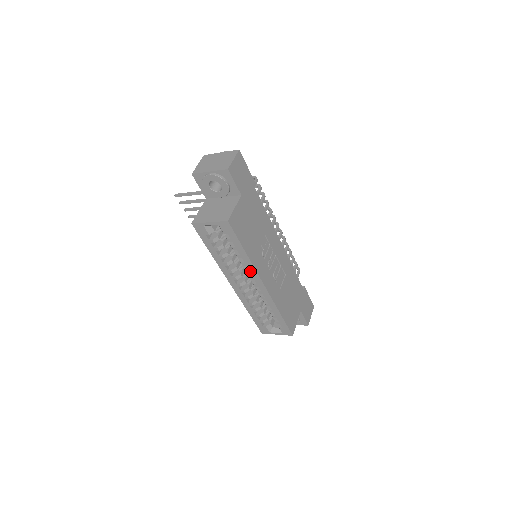
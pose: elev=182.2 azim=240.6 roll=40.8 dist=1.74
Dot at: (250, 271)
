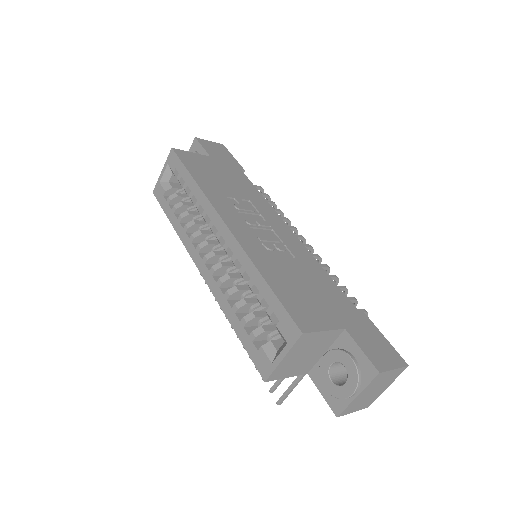
Dot at: (206, 211)
